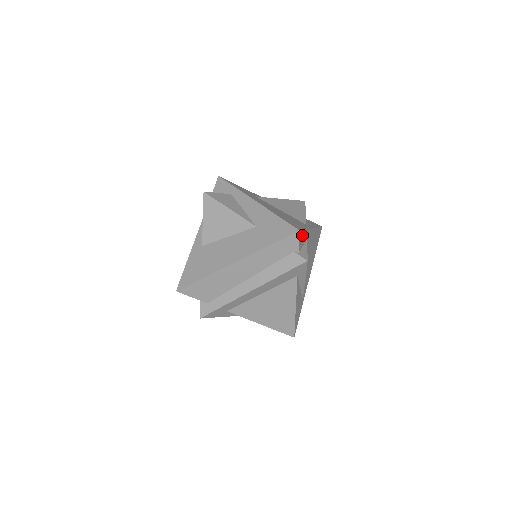
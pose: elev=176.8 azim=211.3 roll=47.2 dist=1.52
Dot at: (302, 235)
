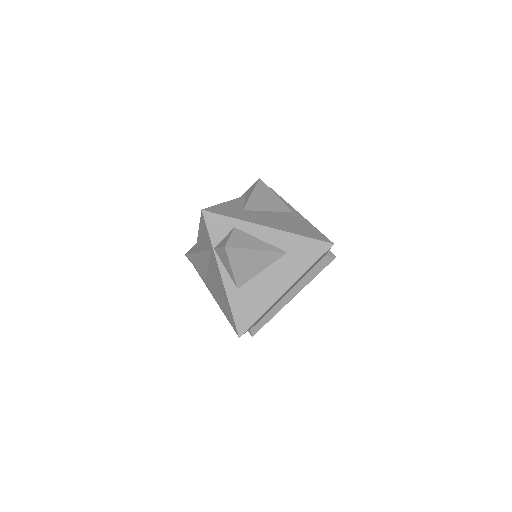
Dot at: occluded
